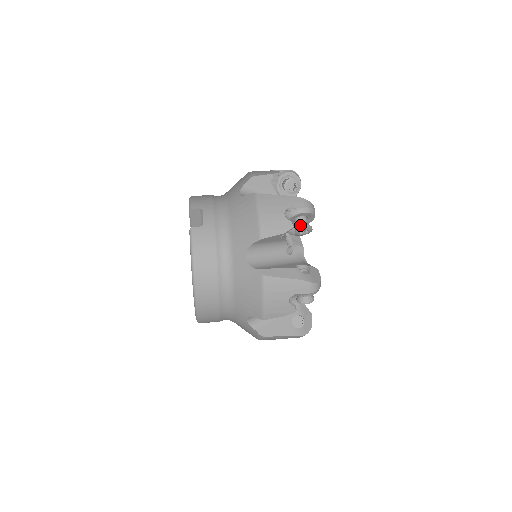
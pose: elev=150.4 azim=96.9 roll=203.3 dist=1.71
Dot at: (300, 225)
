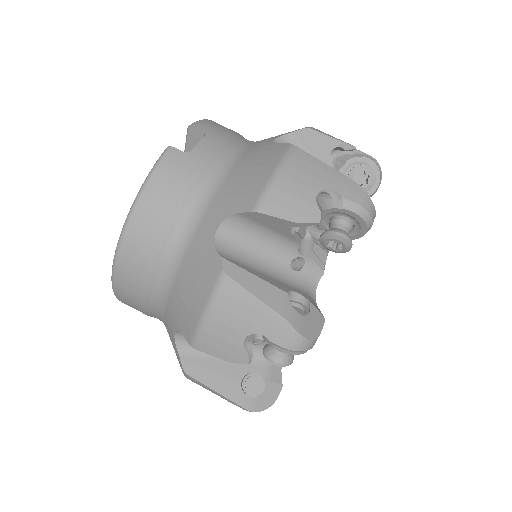
Dot at: (334, 228)
